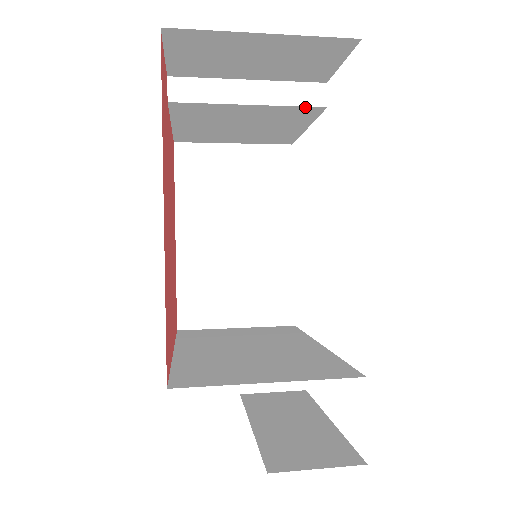
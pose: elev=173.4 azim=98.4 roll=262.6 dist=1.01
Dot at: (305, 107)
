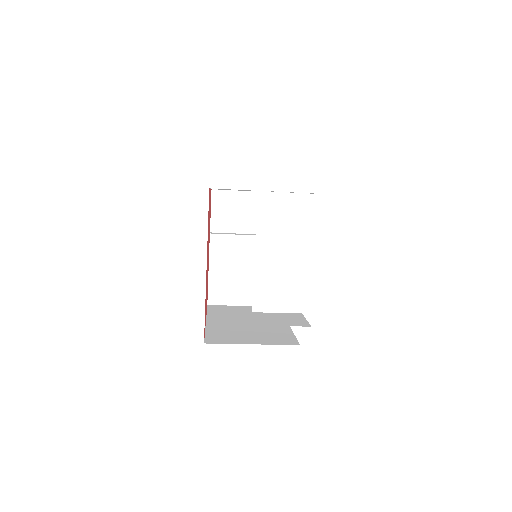
Dot at: occluded
